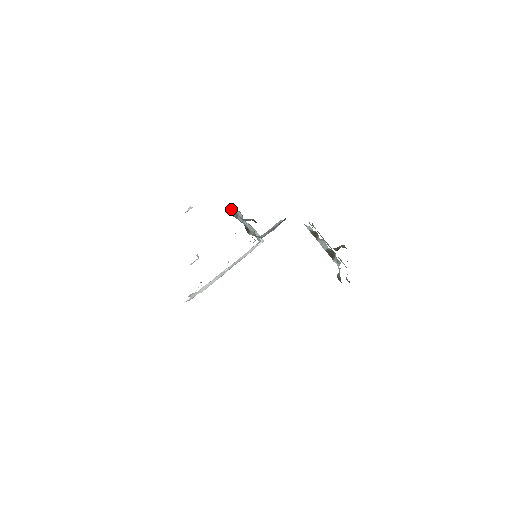
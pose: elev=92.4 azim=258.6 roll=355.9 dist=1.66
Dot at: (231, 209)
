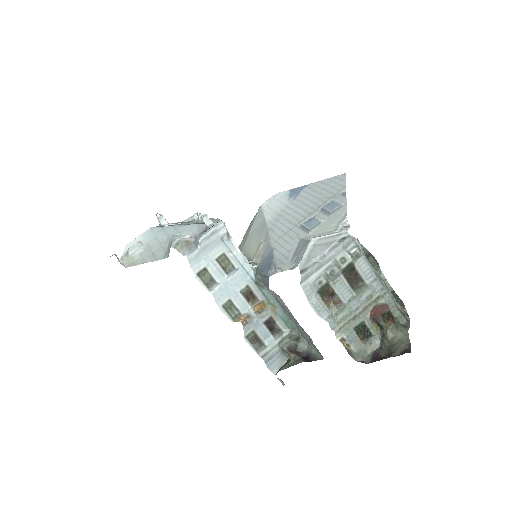
Dot at: (245, 338)
